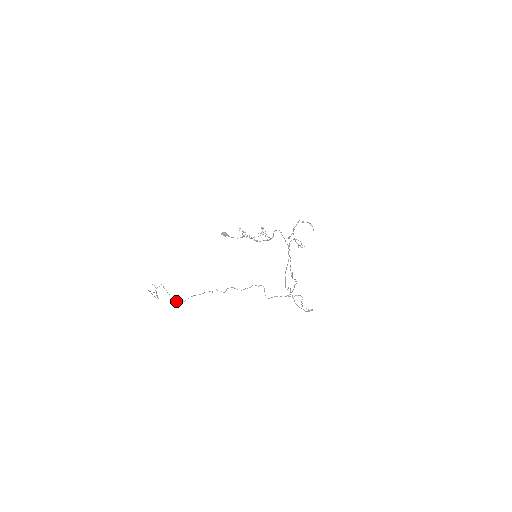
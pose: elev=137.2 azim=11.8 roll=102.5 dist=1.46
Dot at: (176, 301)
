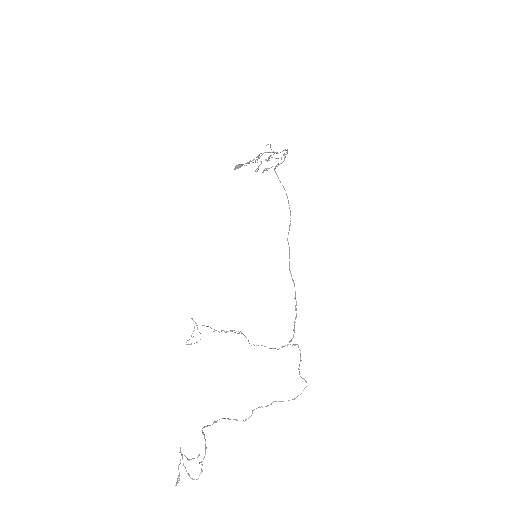
Dot at: occluded
